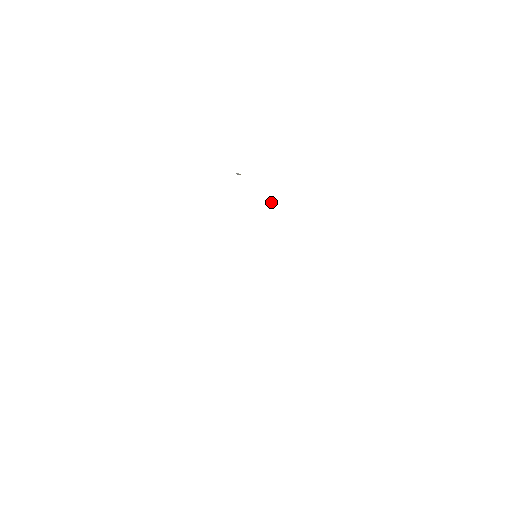
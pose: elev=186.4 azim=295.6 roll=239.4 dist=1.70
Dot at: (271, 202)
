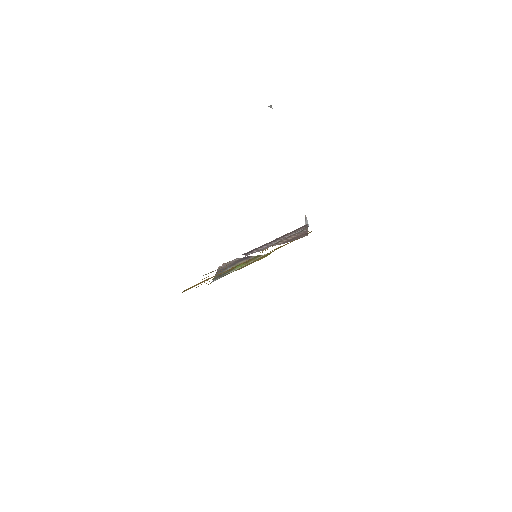
Dot at: (307, 222)
